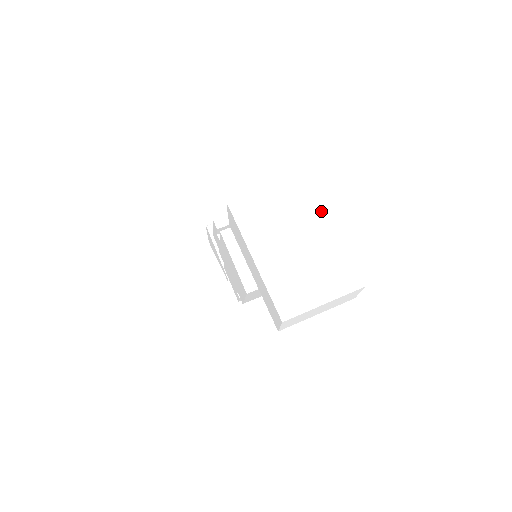
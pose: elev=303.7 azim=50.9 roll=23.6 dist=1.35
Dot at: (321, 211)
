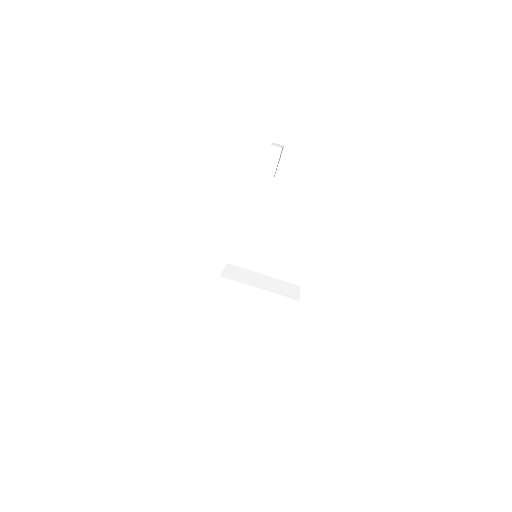
Dot at: (284, 334)
